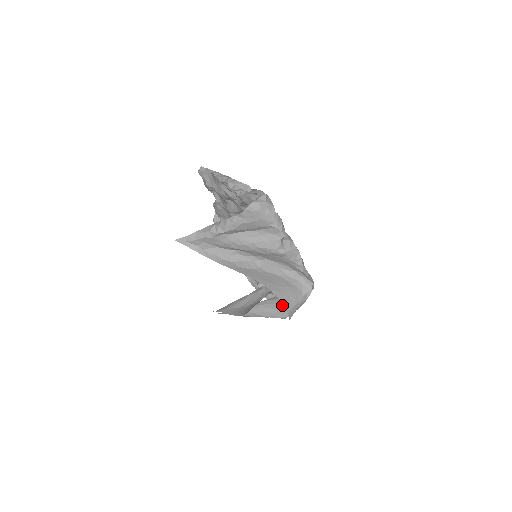
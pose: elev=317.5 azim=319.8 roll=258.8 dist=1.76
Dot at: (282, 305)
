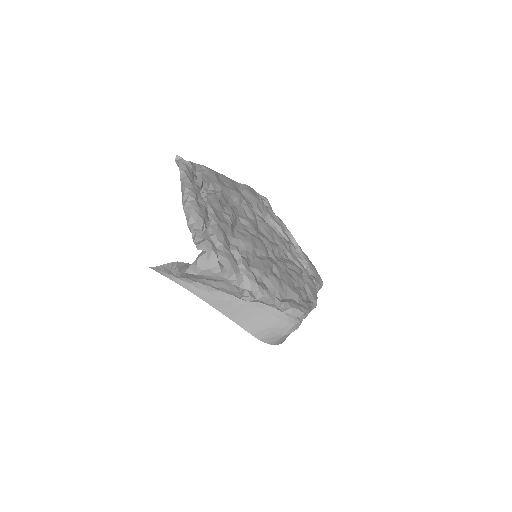
Dot at: occluded
